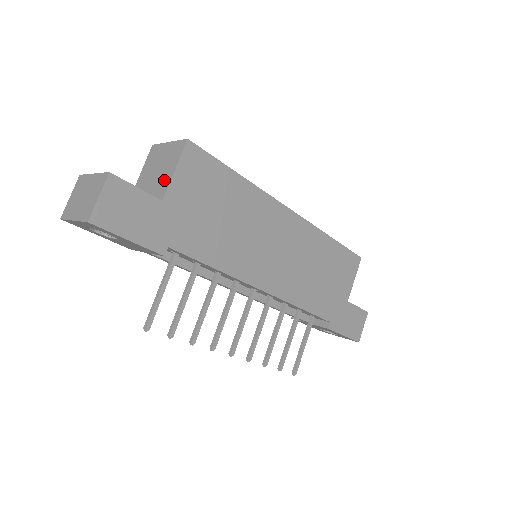
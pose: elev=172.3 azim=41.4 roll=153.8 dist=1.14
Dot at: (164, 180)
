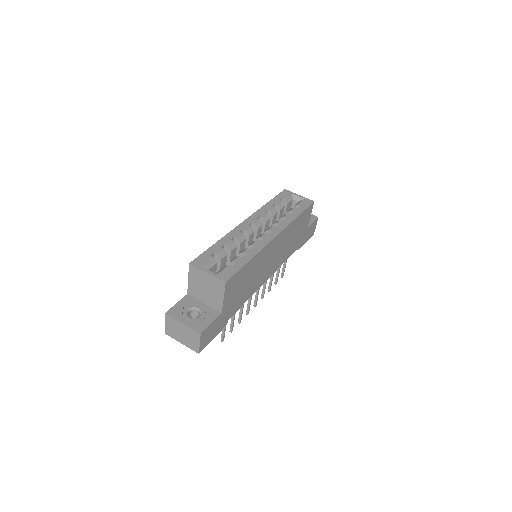
Dot at: (217, 300)
